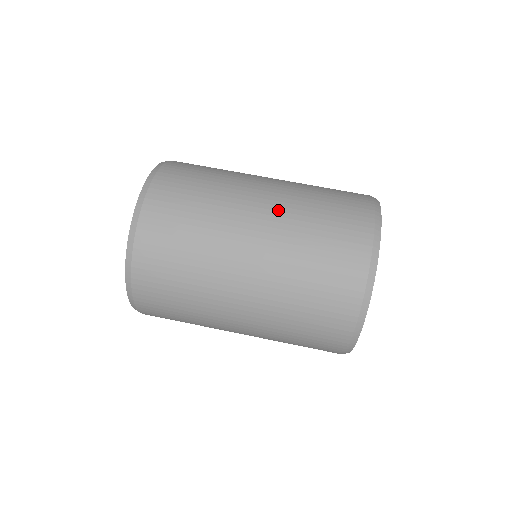
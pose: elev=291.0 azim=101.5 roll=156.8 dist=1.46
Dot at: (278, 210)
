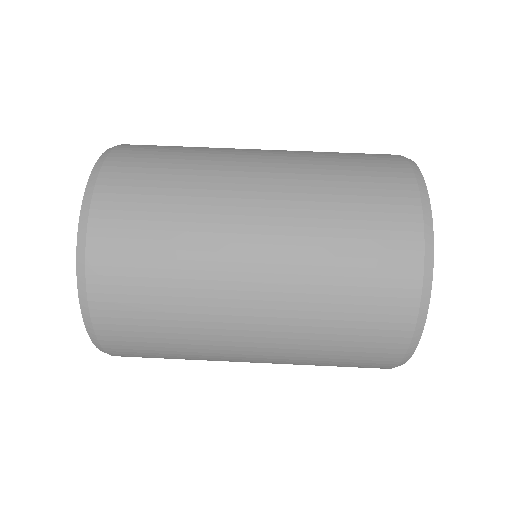
Dot at: occluded
